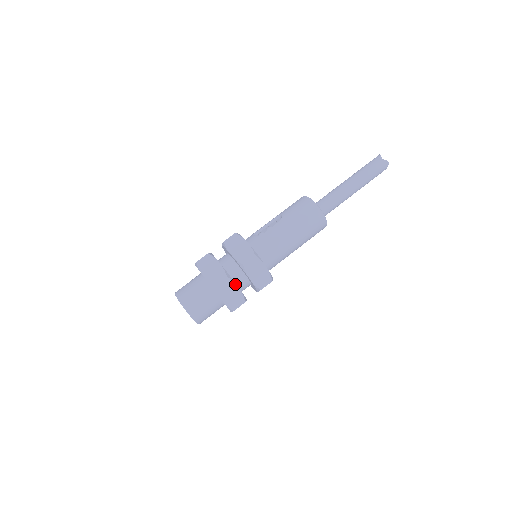
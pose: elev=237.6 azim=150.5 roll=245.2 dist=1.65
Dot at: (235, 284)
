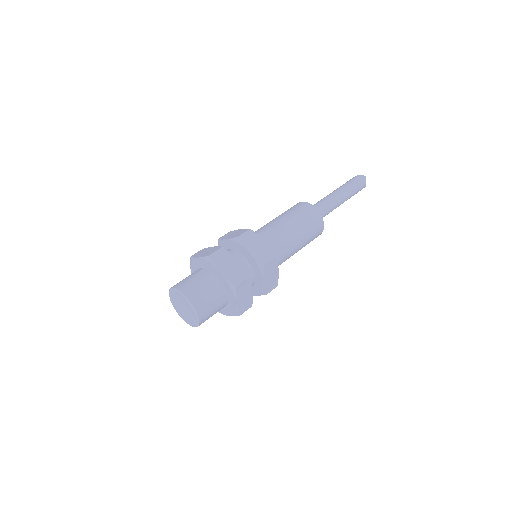
Dot at: (233, 256)
